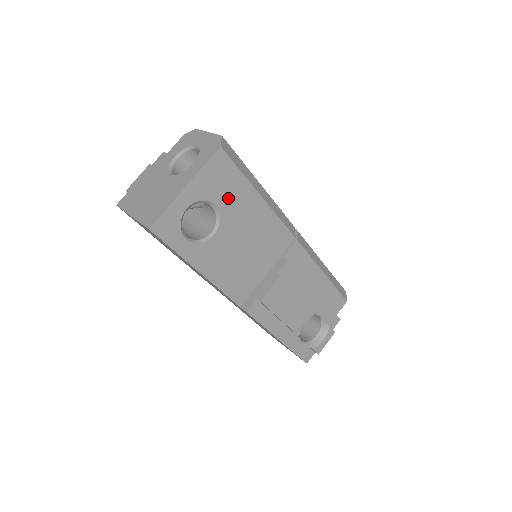
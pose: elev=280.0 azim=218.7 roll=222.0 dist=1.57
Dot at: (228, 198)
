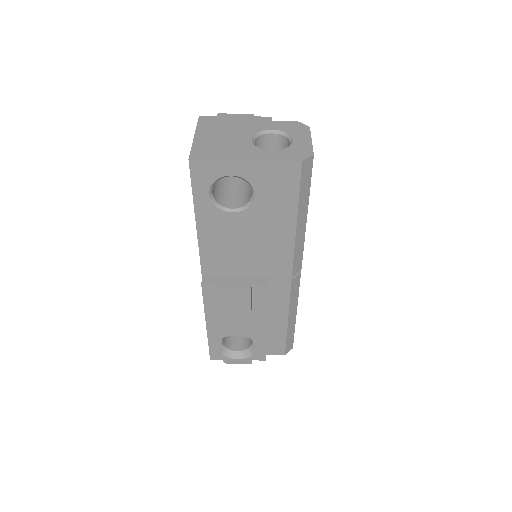
Dot at: (270, 200)
